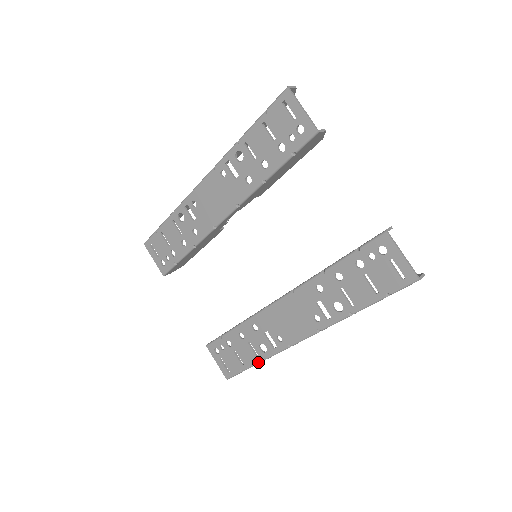
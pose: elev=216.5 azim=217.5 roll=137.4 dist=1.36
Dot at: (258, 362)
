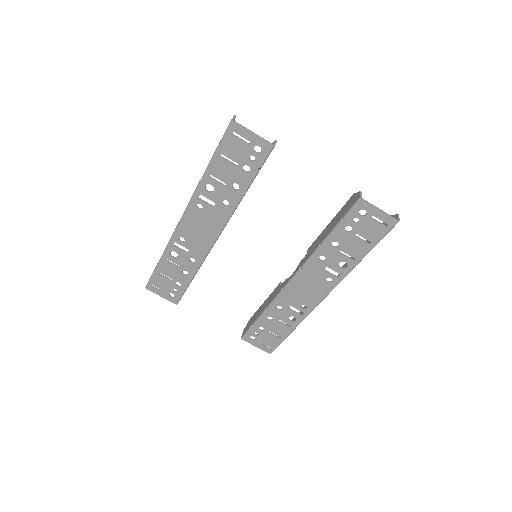
Dot at: (292, 330)
